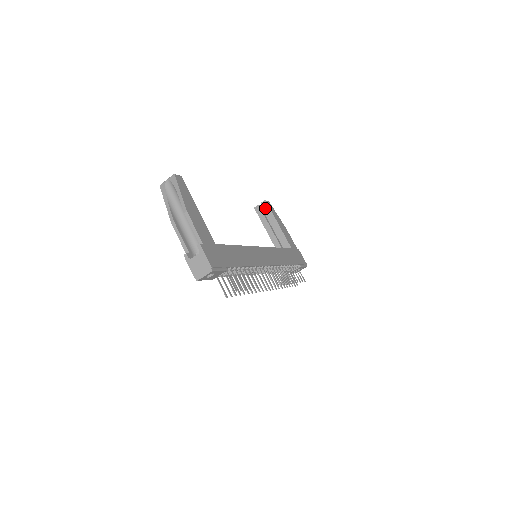
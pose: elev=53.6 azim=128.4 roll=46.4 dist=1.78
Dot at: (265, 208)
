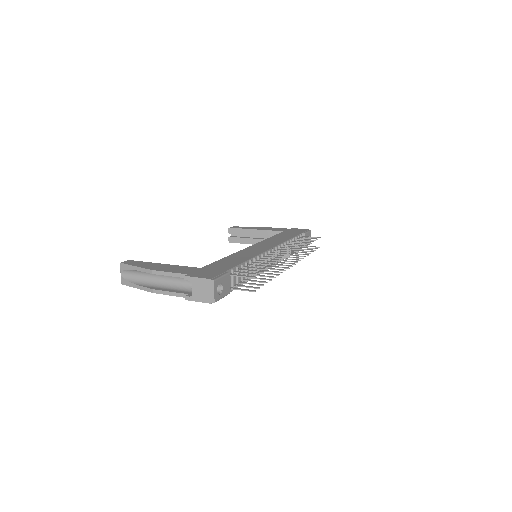
Dot at: (235, 233)
